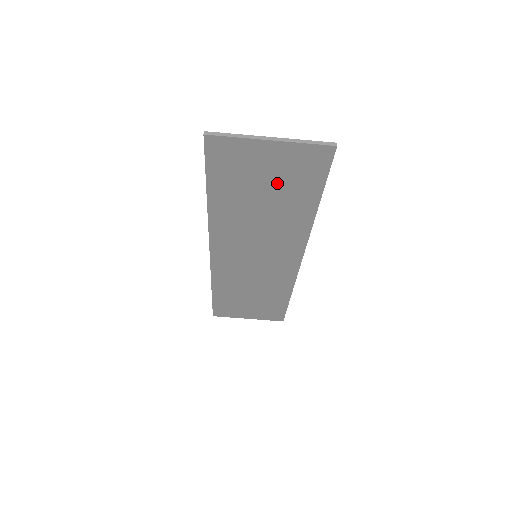
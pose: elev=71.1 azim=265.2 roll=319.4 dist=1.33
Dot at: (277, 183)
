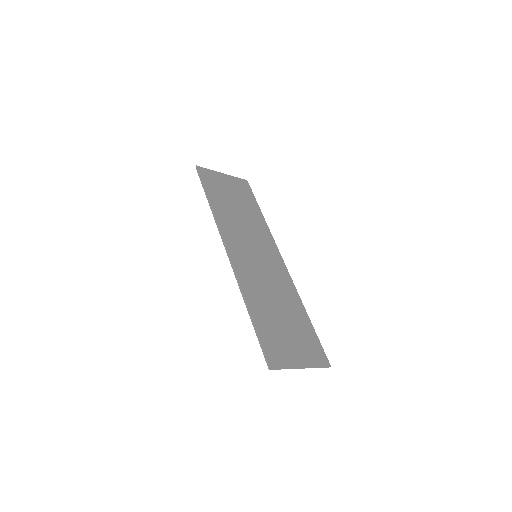
Dot at: (292, 334)
